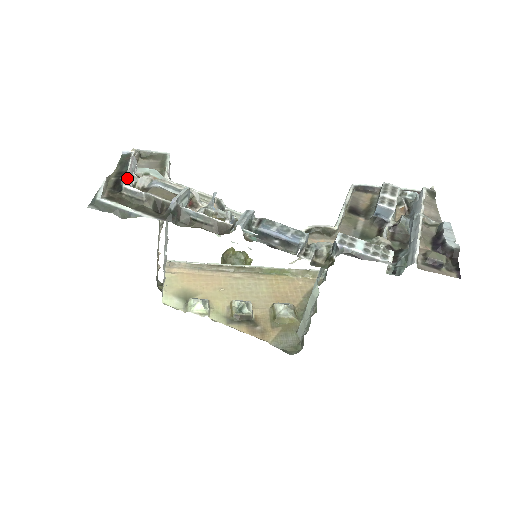
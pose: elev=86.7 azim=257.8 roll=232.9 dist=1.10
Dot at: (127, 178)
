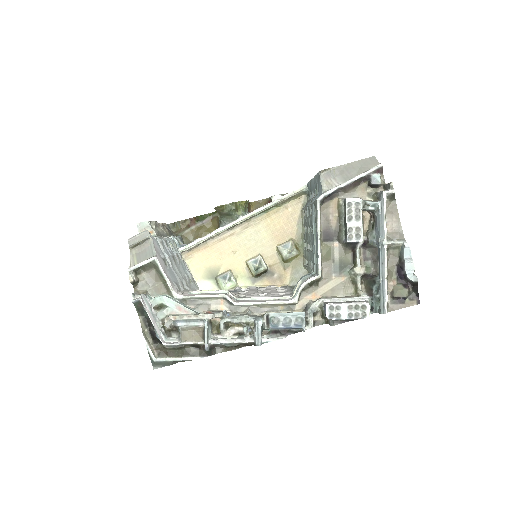
Dot at: (158, 331)
